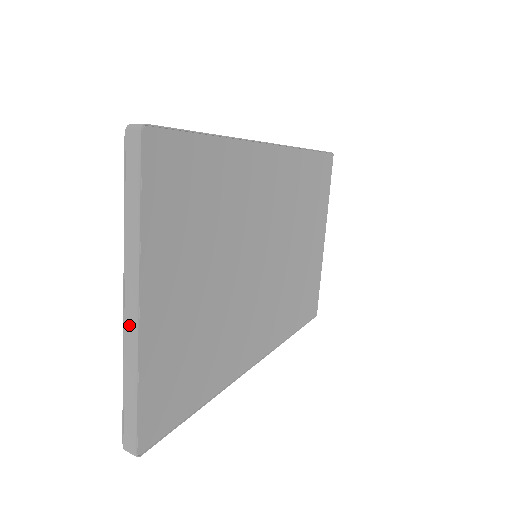
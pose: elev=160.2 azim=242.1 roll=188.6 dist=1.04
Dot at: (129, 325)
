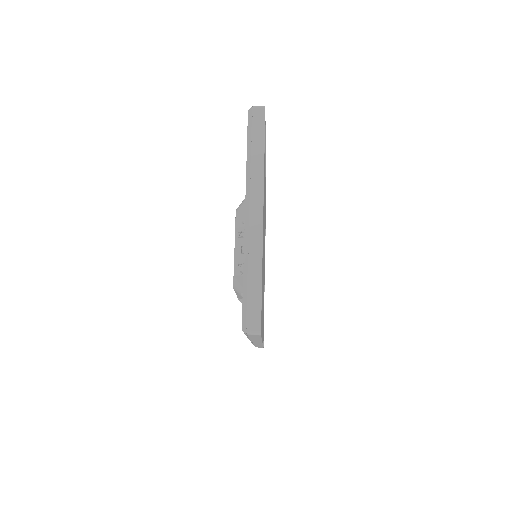
Dot at: (254, 228)
